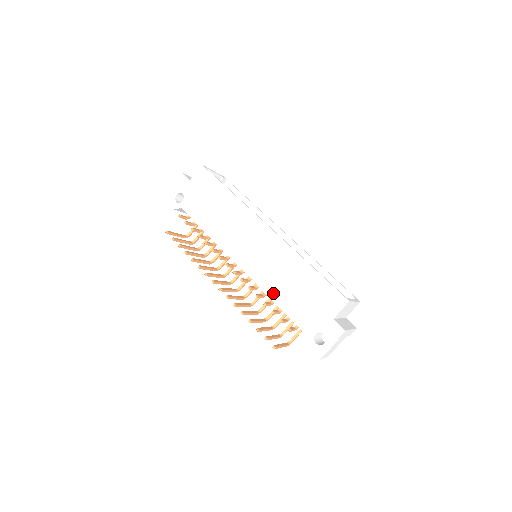
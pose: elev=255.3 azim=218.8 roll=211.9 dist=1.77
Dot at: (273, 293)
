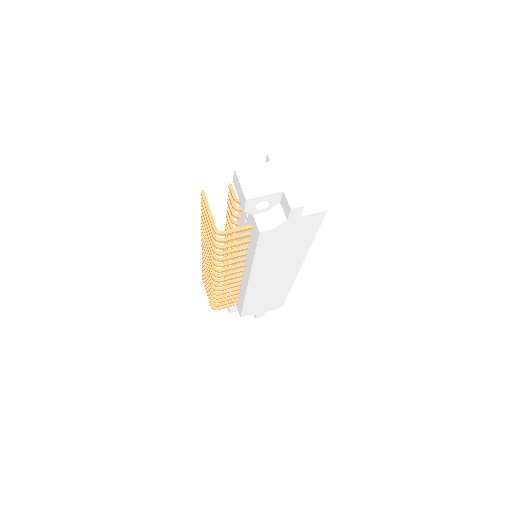
Dot at: occluded
